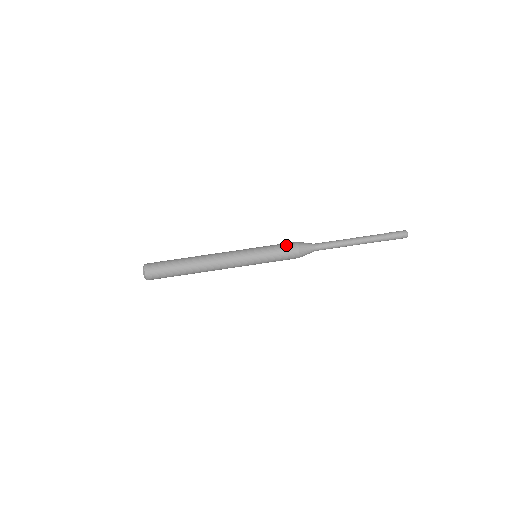
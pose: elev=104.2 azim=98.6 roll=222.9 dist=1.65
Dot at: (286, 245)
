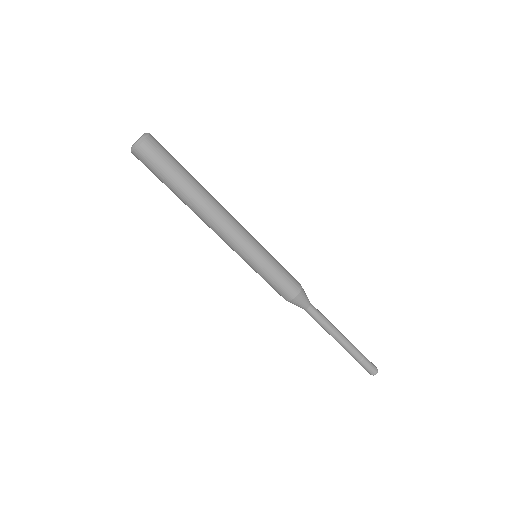
Dot at: (288, 286)
